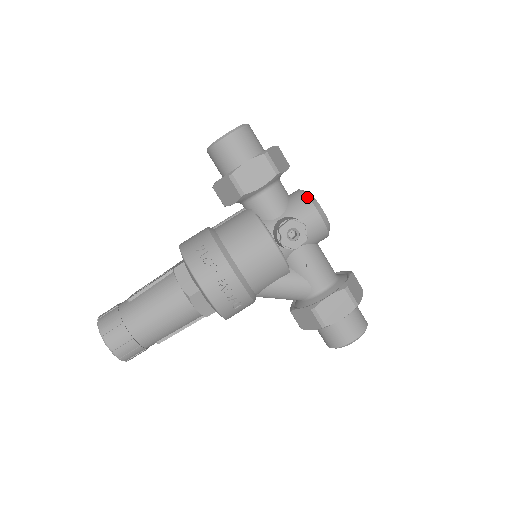
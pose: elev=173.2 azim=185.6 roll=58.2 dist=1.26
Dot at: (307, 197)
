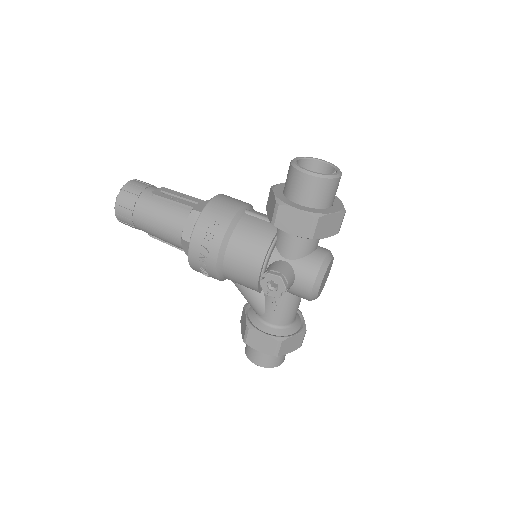
Dot at: (319, 269)
